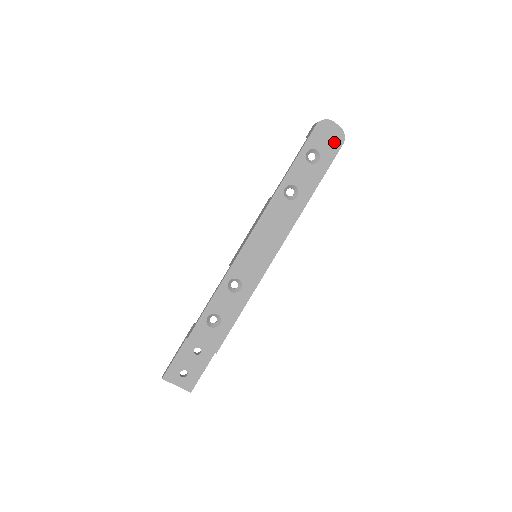
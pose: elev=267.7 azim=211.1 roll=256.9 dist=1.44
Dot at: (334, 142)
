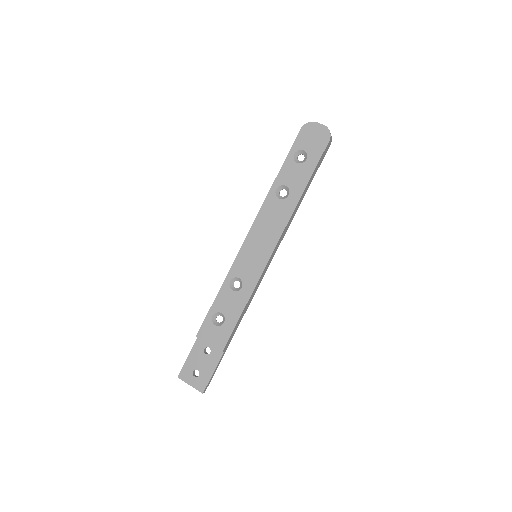
Dot at: (320, 140)
